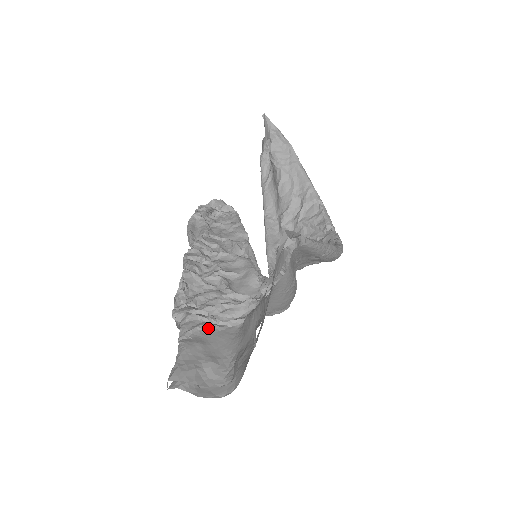
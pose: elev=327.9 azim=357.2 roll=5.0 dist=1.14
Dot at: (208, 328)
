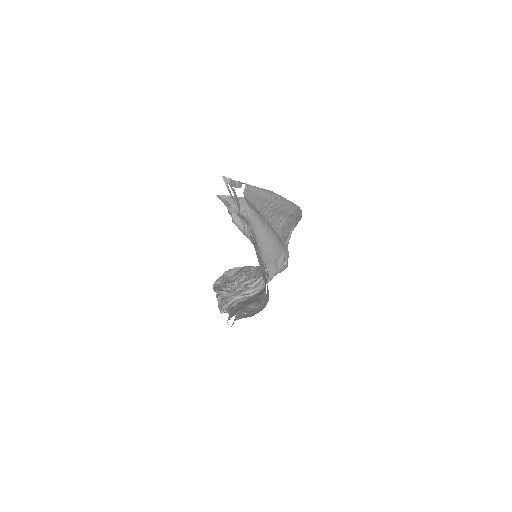
Dot at: (244, 299)
